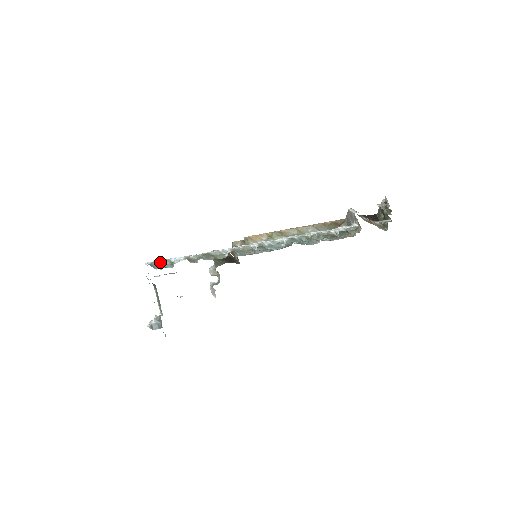
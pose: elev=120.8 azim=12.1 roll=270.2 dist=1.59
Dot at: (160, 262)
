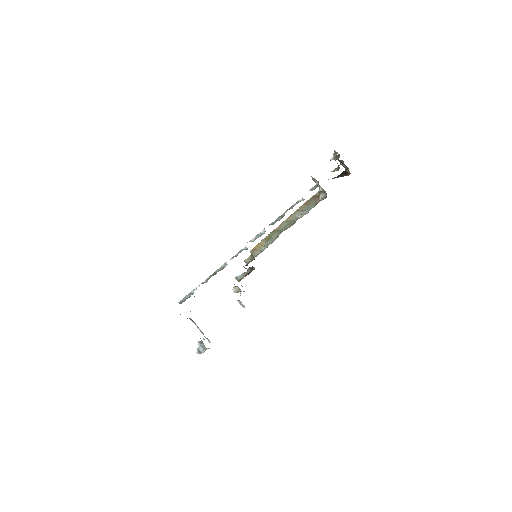
Dot at: (185, 298)
